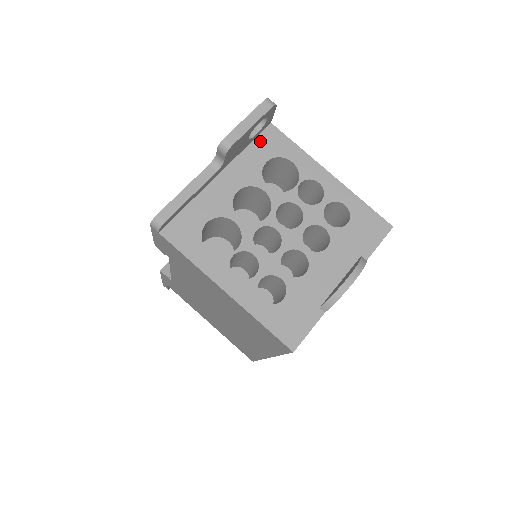
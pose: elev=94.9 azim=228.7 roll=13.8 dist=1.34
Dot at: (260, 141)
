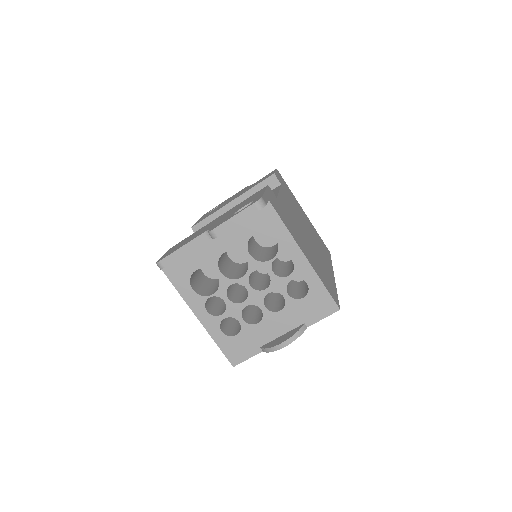
Dot at: (254, 215)
